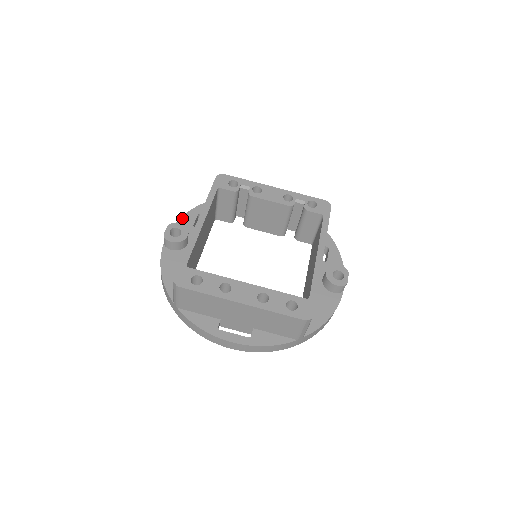
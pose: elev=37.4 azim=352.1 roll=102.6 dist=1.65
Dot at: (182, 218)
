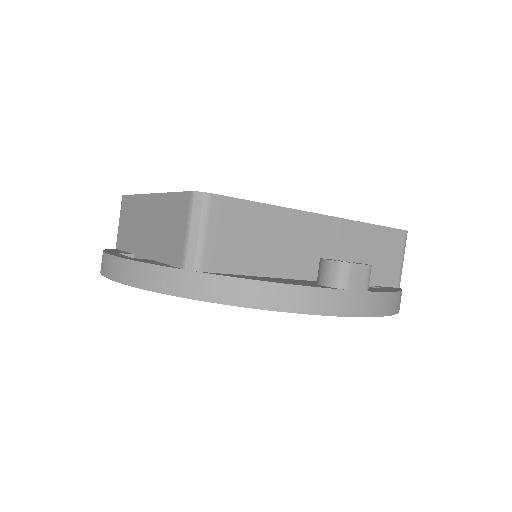
Dot at: occluded
